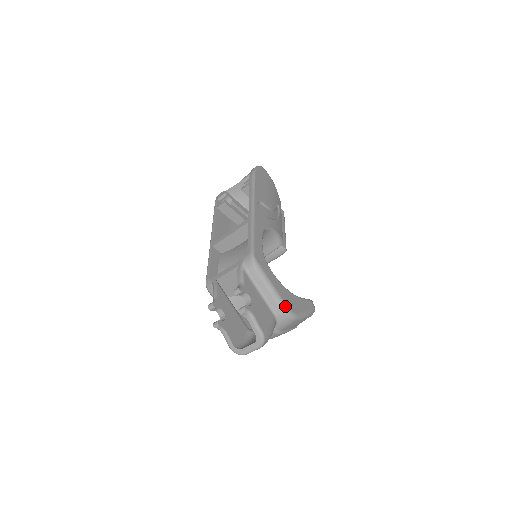
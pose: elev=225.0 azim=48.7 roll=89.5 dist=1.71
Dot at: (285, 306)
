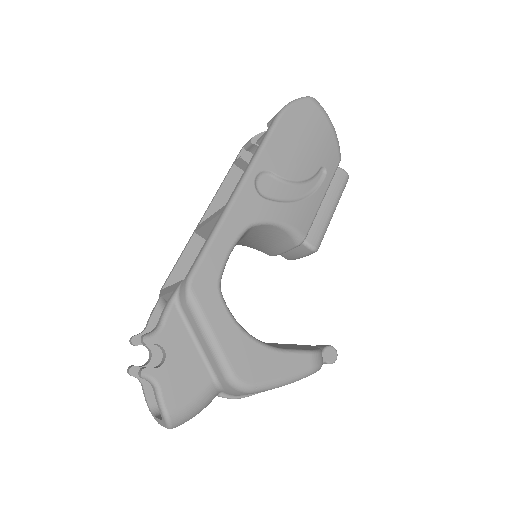
Dot at: (229, 372)
